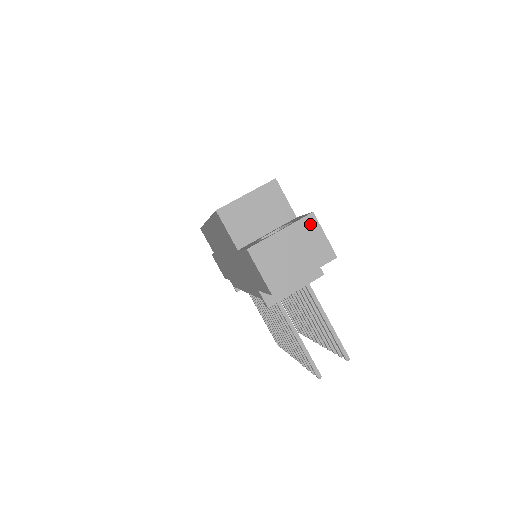
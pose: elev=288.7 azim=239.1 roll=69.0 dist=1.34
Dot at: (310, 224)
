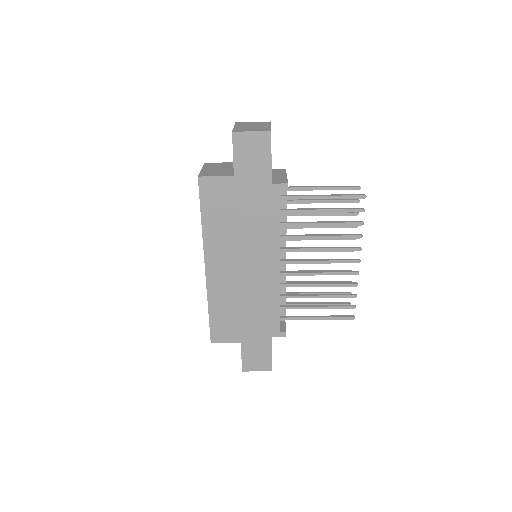
Dot at: (241, 123)
